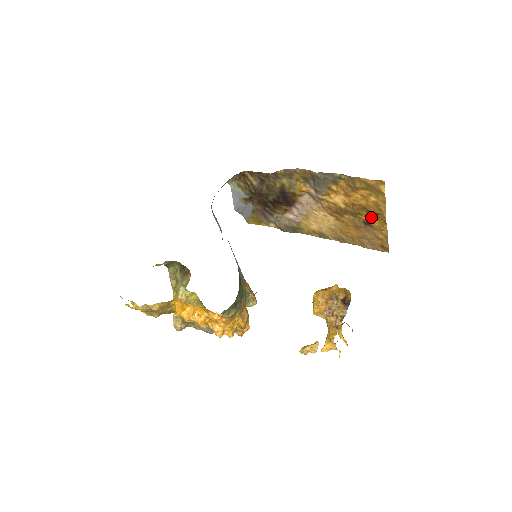
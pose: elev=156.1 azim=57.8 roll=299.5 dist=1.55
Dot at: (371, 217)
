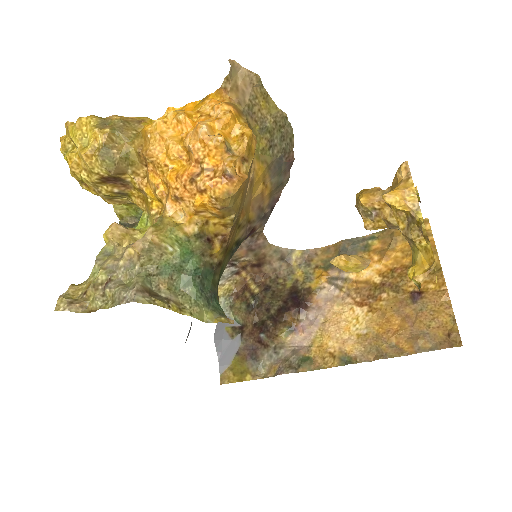
Dot at: (420, 282)
